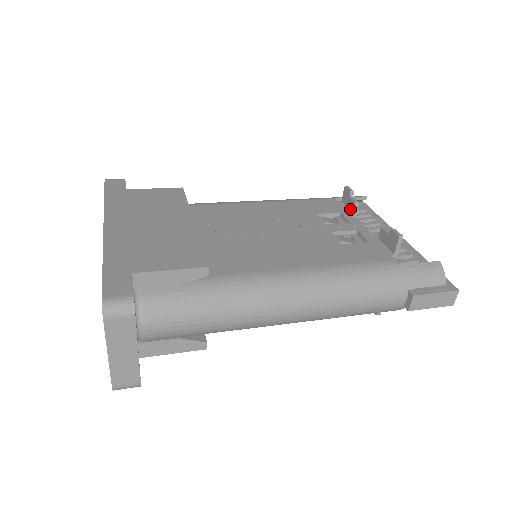
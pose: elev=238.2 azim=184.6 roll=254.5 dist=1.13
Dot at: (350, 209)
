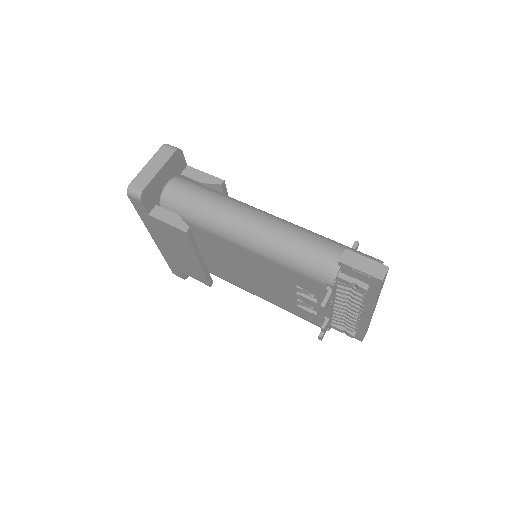
Dot at: occluded
